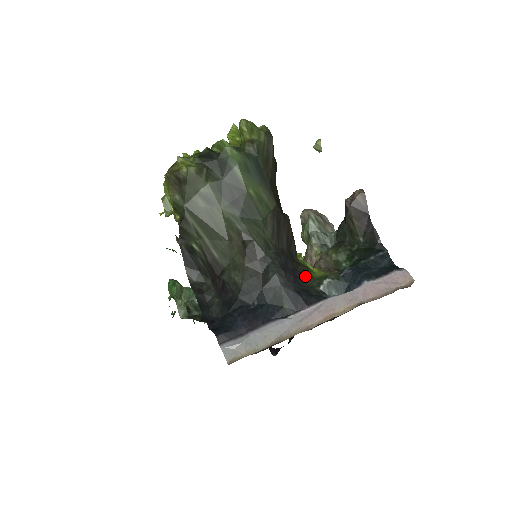
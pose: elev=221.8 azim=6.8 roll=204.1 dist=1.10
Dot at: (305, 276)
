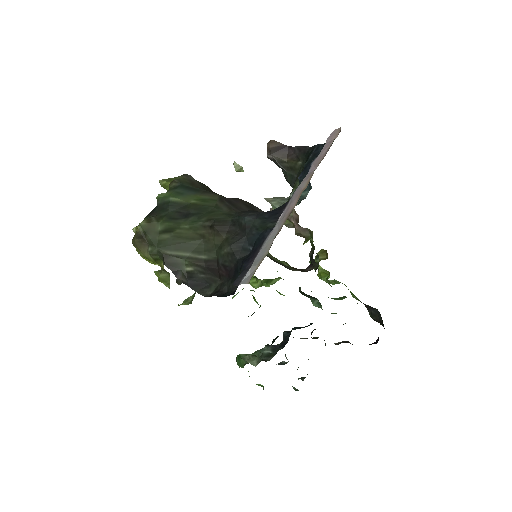
Dot at: occluded
